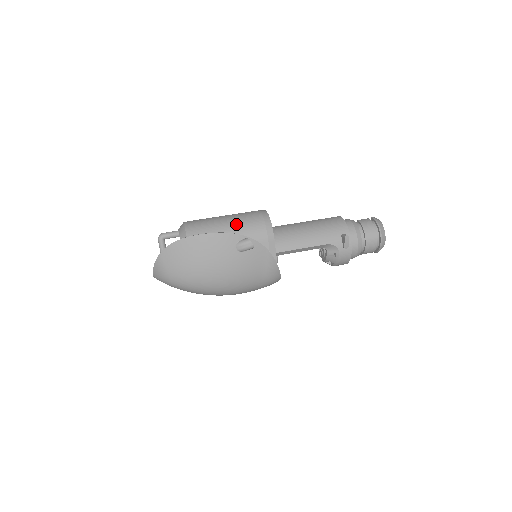
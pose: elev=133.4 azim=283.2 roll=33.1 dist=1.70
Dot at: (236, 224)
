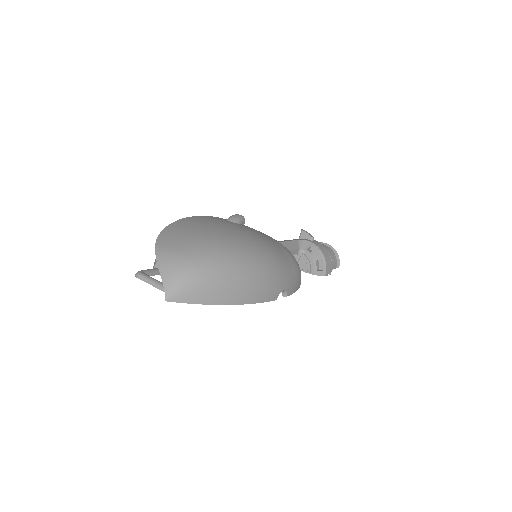
Dot at: occluded
